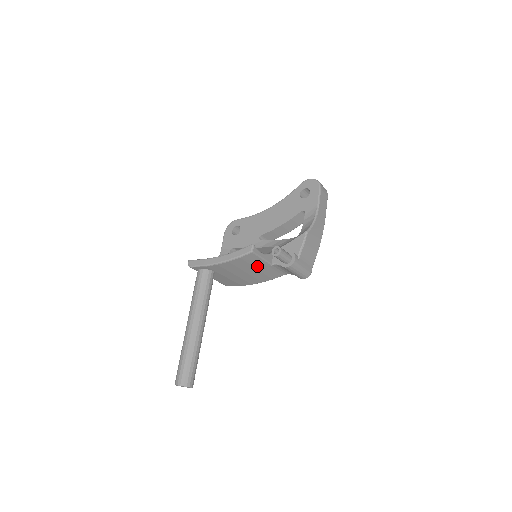
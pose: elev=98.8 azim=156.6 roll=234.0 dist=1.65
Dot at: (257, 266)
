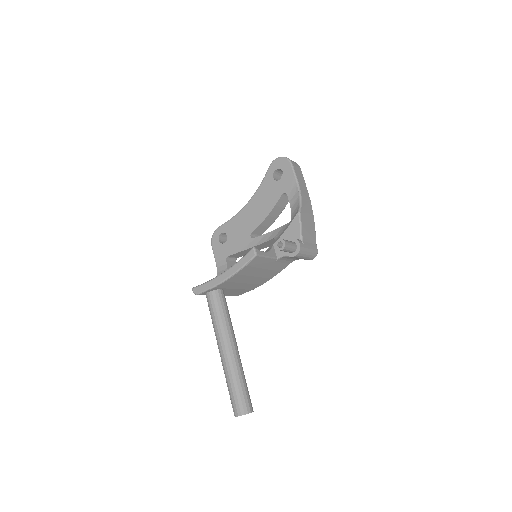
Dot at: (264, 266)
